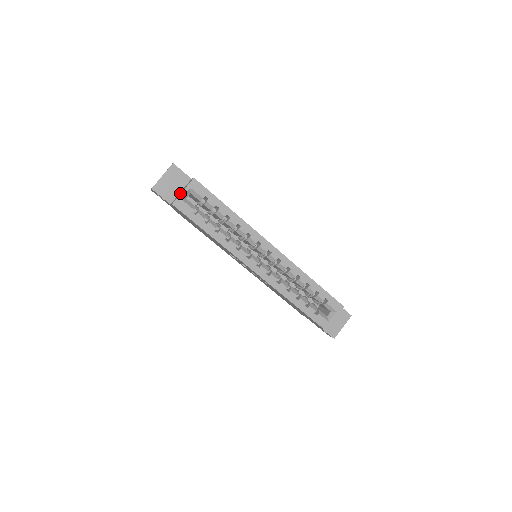
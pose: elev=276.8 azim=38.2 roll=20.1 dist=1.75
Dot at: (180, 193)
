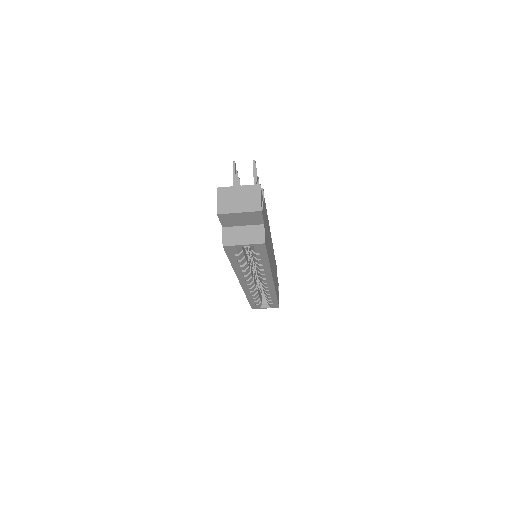
Dot at: (240, 241)
